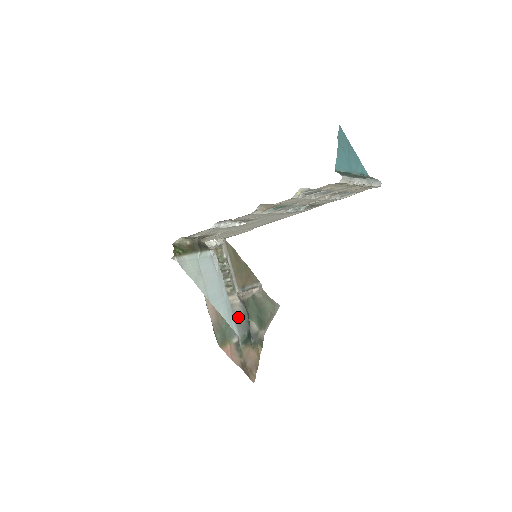
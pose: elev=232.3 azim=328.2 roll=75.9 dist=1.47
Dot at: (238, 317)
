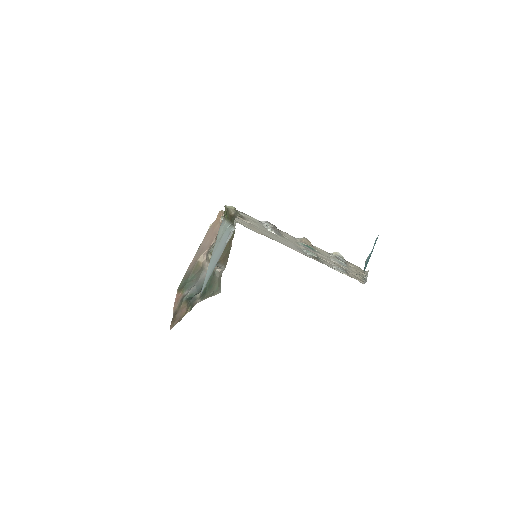
Dot at: (201, 280)
